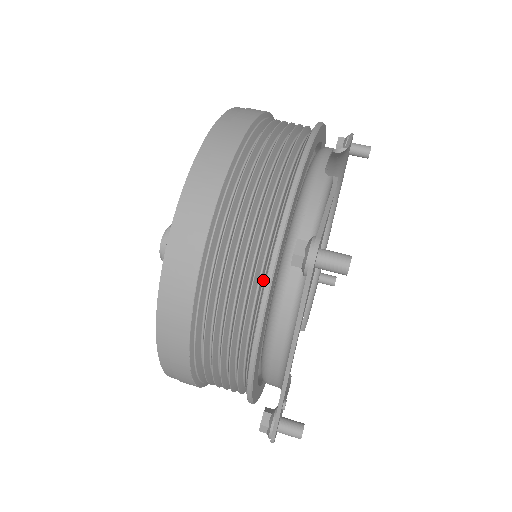
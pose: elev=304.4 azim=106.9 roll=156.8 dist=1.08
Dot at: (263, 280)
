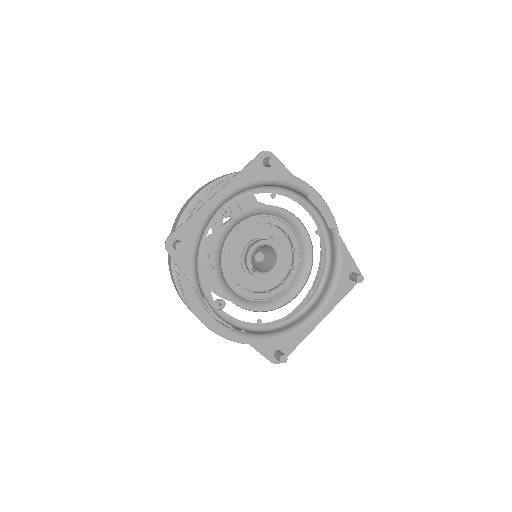
Dot at: occluded
